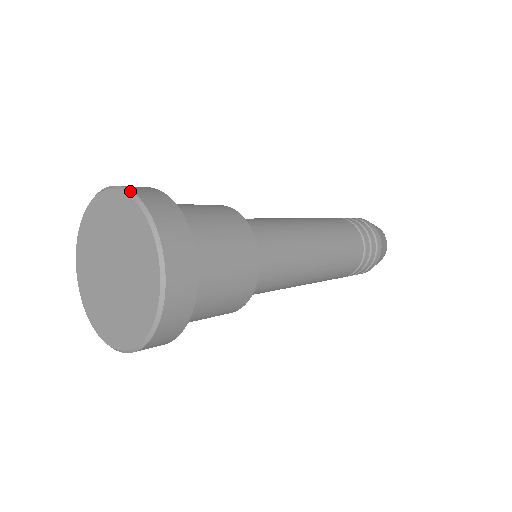
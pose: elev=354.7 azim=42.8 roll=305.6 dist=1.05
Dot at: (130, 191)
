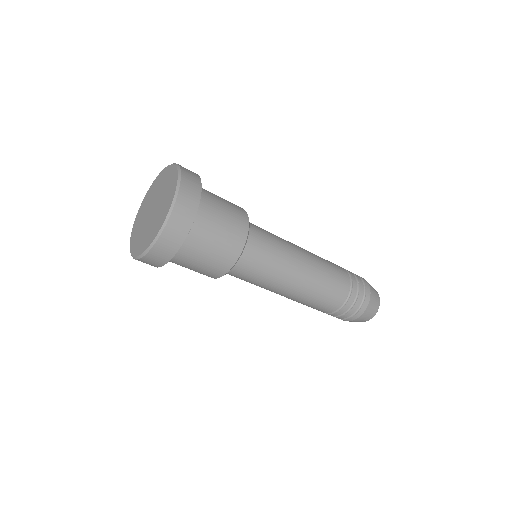
Dot at: occluded
